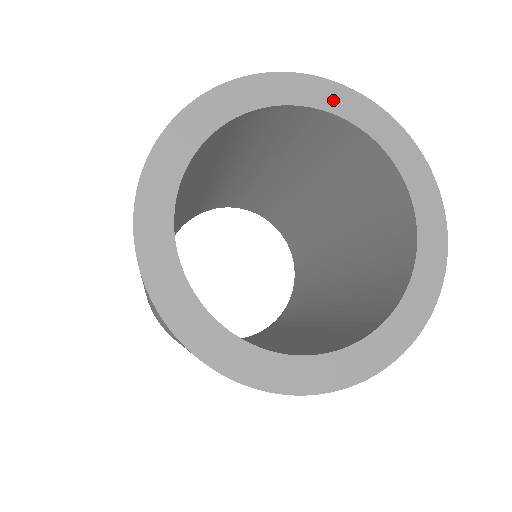
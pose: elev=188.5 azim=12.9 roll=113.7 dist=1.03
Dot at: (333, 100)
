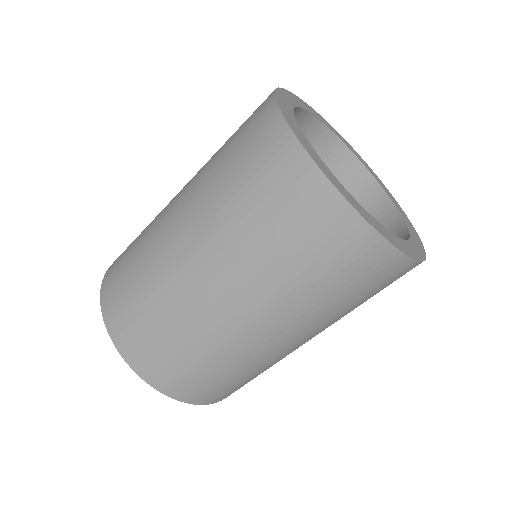
Dot at: (381, 183)
